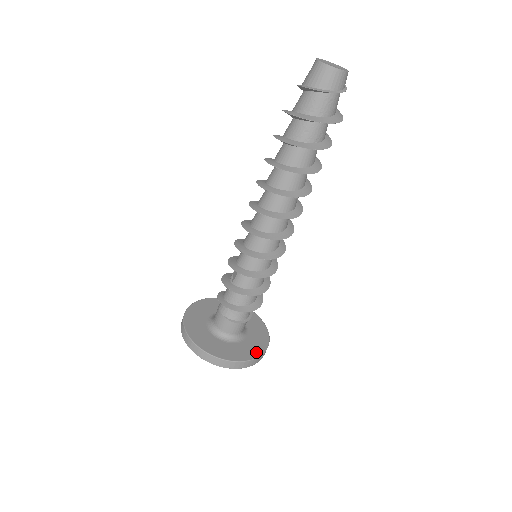
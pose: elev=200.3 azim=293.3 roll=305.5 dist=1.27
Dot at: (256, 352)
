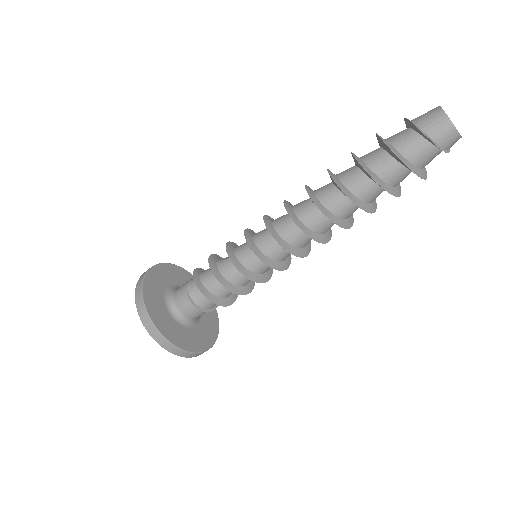
Dot at: (188, 346)
